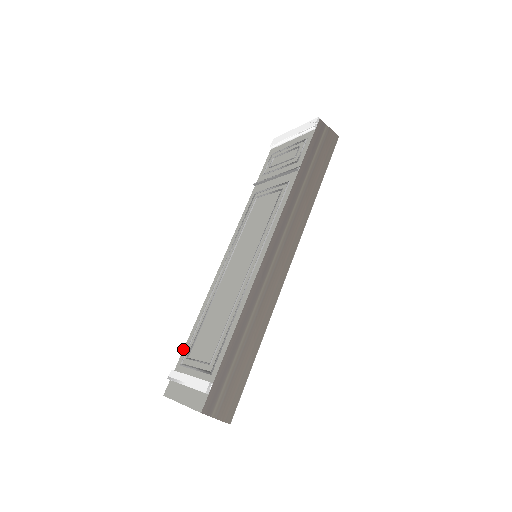
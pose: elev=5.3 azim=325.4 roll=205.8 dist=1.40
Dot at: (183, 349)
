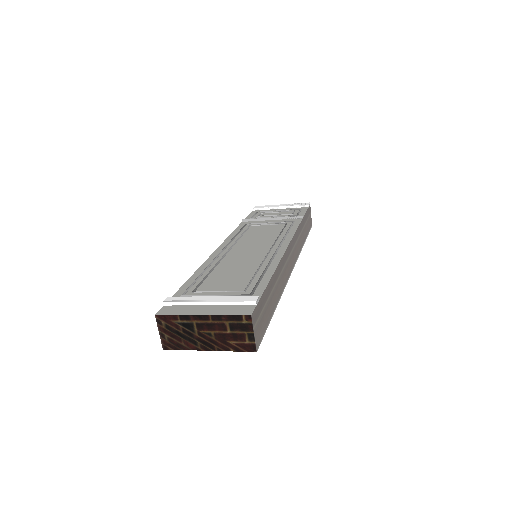
Dot at: (179, 288)
